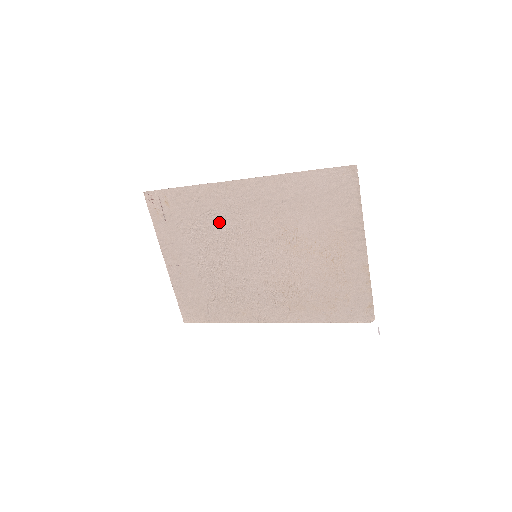
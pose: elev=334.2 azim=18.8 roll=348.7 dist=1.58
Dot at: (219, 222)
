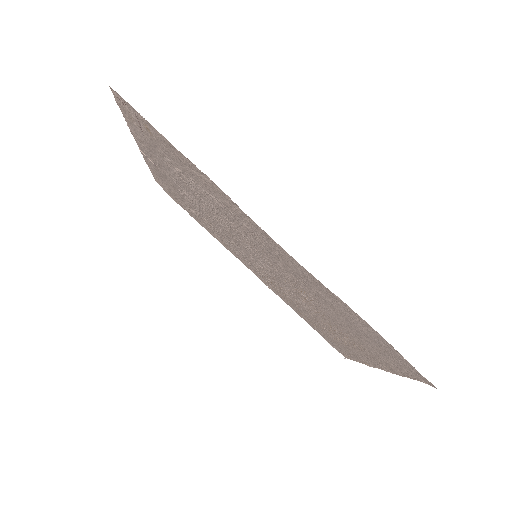
Dot at: (221, 210)
